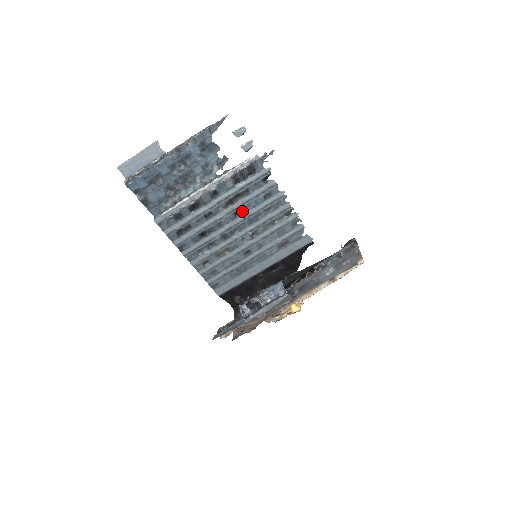
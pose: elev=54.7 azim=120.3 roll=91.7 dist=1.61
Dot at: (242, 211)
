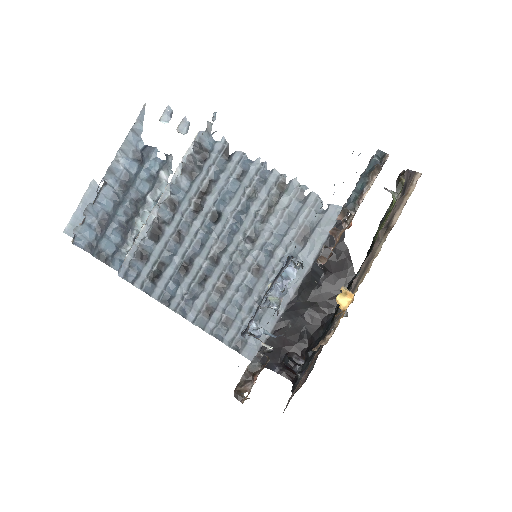
Dot at: (219, 212)
